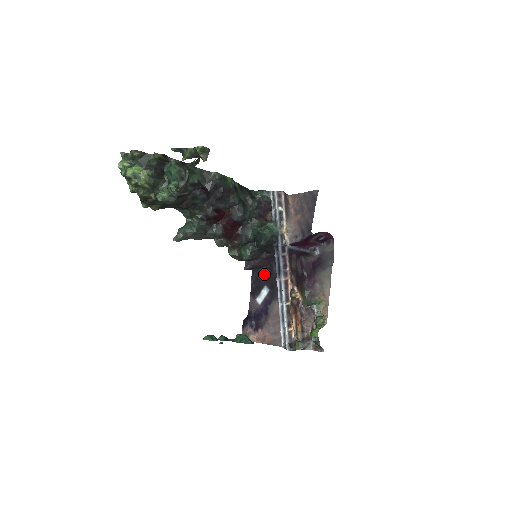
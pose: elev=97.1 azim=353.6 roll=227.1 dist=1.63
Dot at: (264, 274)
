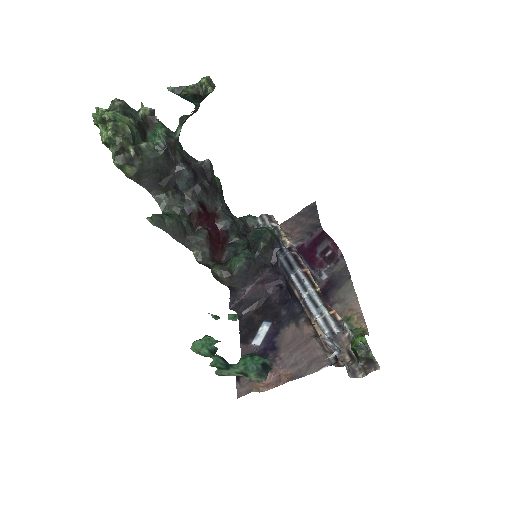
Dot at: (258, 311)
